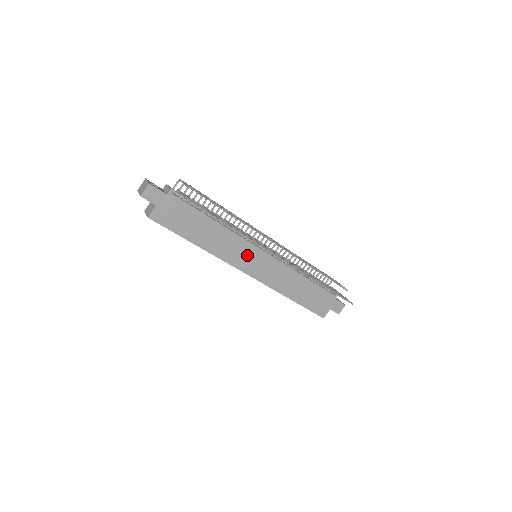
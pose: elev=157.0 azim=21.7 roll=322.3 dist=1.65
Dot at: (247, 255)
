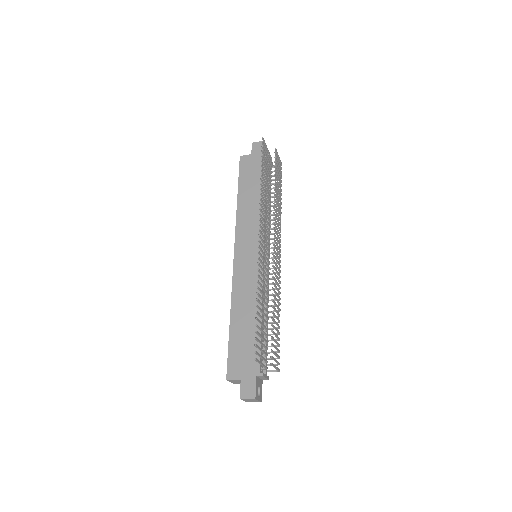
Dot at: (251, 241)
